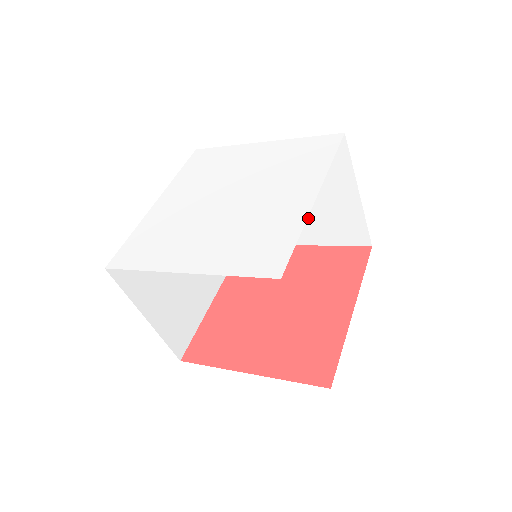
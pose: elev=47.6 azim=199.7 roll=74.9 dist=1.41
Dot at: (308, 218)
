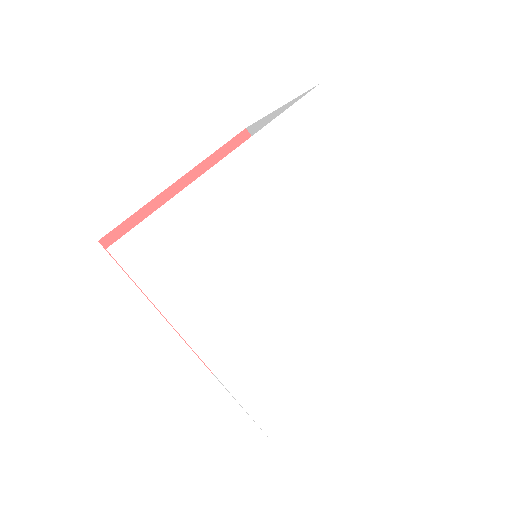
Dot at: occluded
